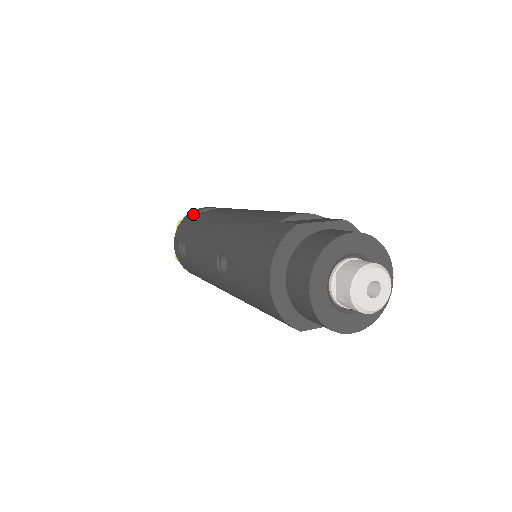
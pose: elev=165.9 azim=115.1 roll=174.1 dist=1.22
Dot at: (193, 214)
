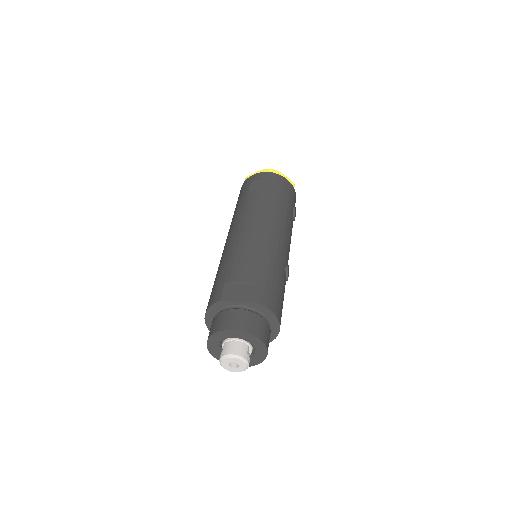
Dot at: (249, 183)
